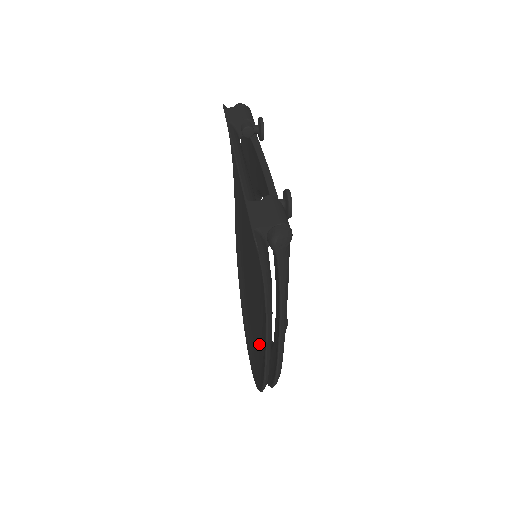
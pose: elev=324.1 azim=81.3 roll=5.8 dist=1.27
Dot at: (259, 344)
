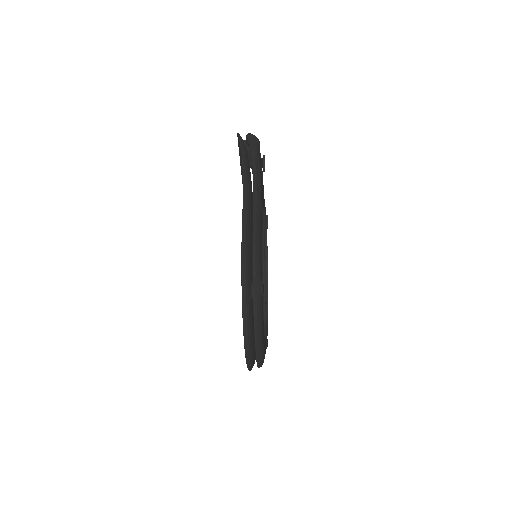
Dot at: occluded
